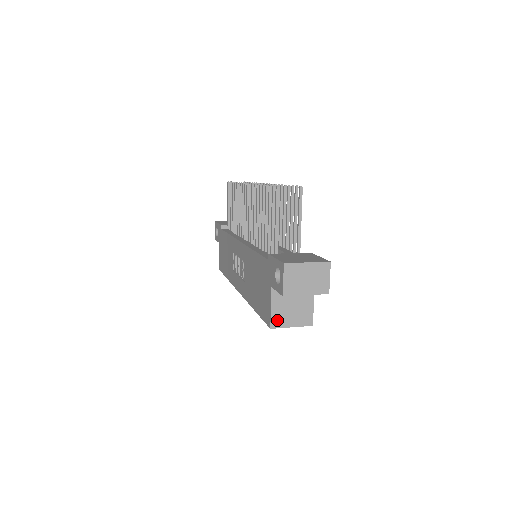
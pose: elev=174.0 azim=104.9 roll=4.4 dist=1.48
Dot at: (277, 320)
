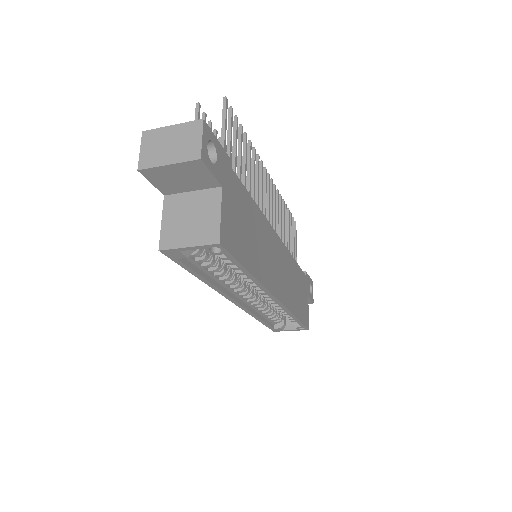
Dot at: (168, 238)
